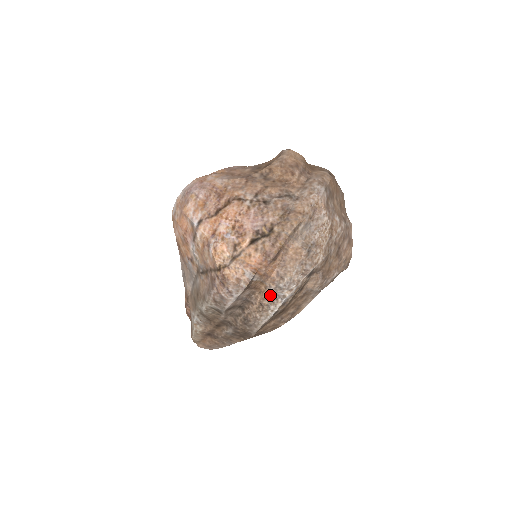
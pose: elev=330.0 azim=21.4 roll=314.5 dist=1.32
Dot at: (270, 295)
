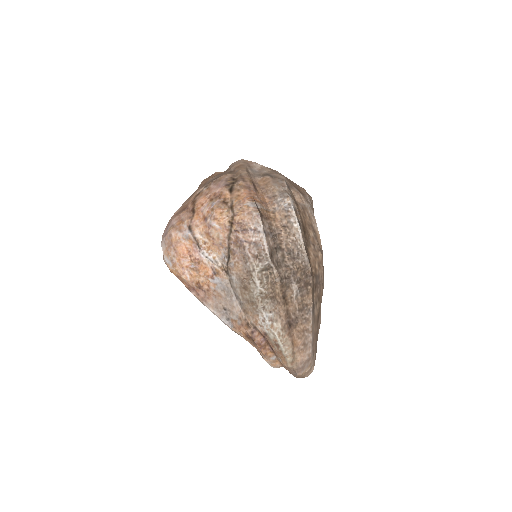
Dot at: (281, 213)
